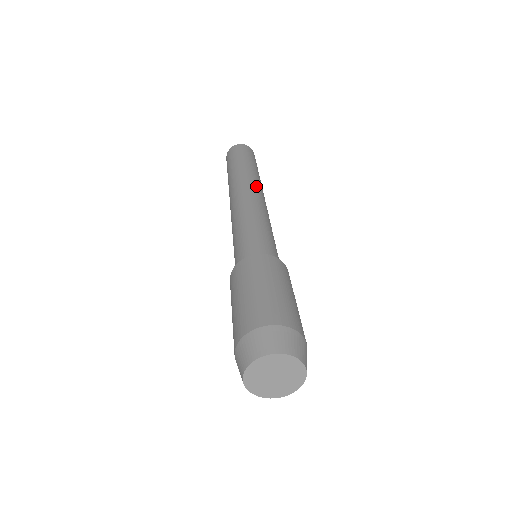
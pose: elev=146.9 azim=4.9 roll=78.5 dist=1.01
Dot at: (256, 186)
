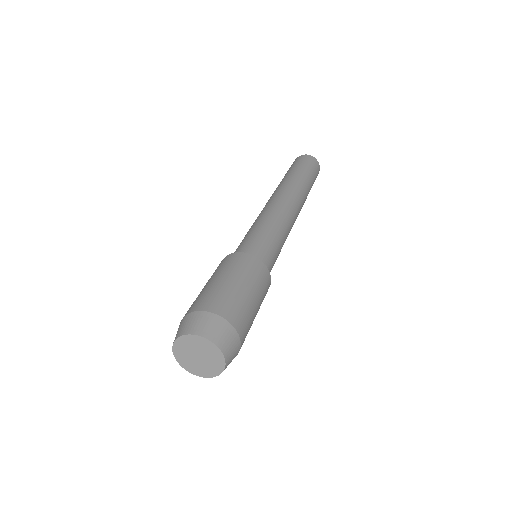
Dot at: (295, 196)
